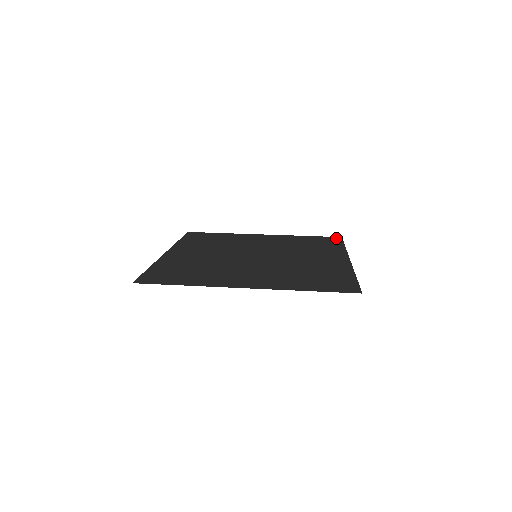
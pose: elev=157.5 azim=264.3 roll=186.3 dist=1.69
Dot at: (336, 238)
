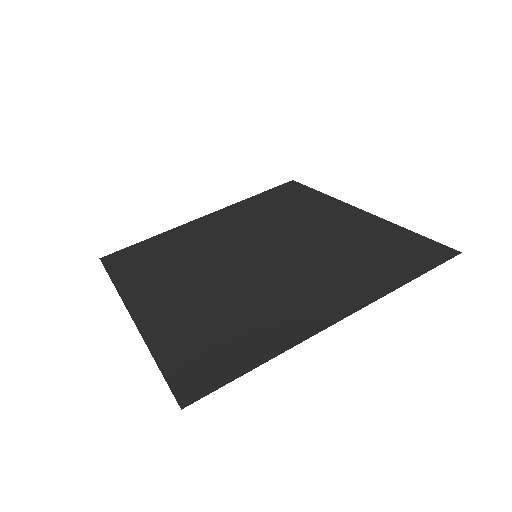
Dot at: (291, 184)
